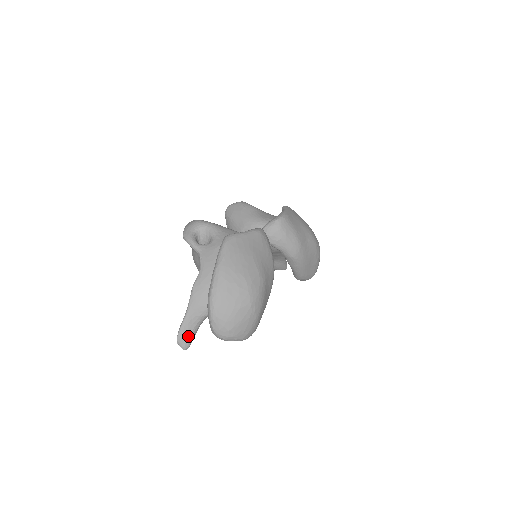
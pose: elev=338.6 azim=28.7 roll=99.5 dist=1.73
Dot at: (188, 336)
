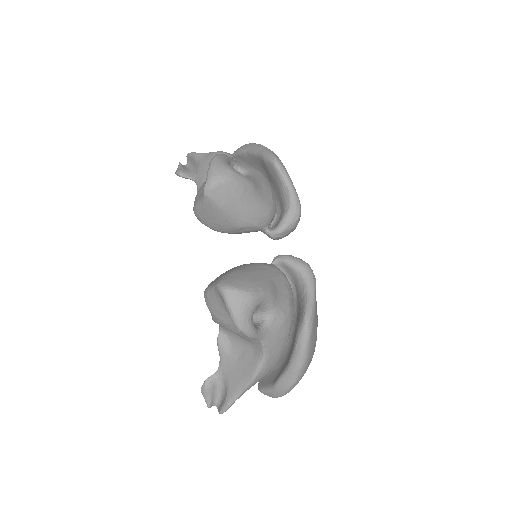
Dot at: occluded
